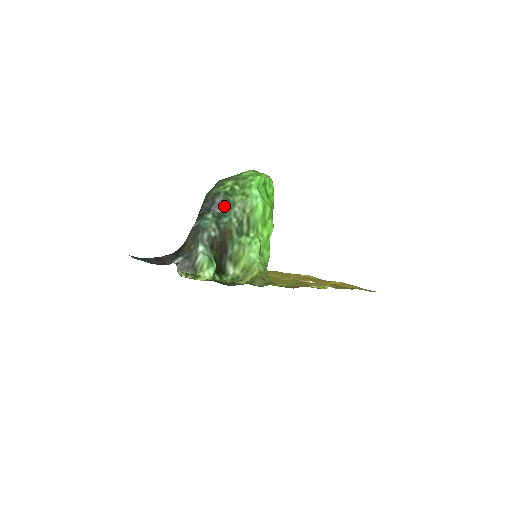
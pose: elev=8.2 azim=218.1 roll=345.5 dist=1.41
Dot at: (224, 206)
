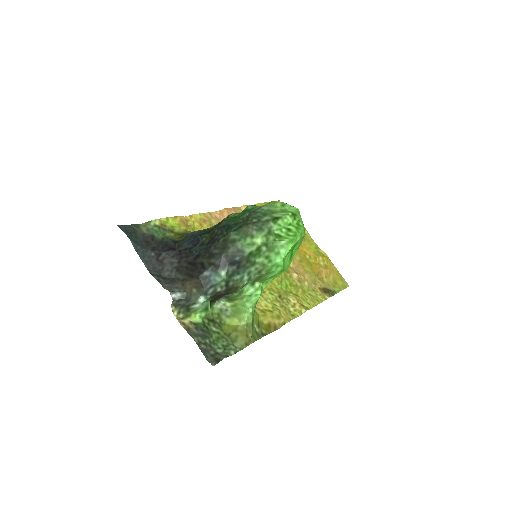
Dot at: (242, 265)
